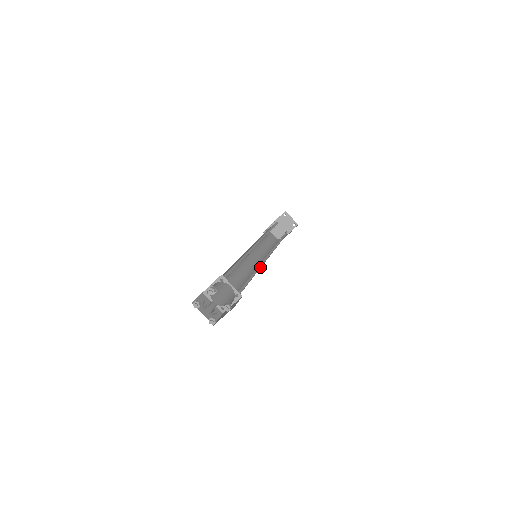
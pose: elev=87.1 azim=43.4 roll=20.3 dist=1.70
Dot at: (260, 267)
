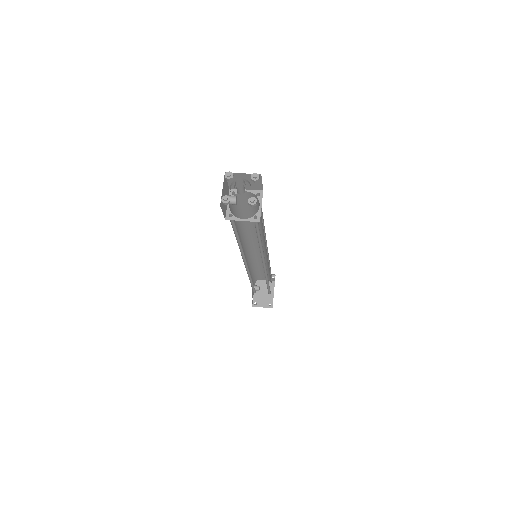
Dot at: occluded
